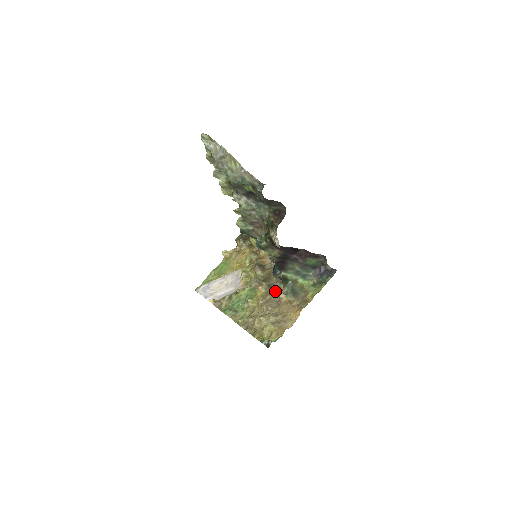
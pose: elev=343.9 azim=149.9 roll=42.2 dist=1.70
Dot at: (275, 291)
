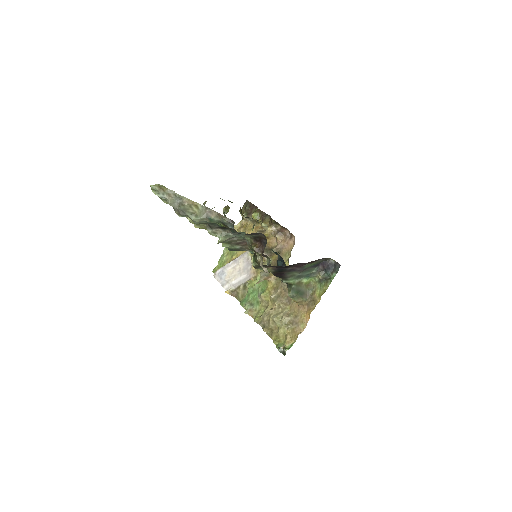
Dot at: (284, 286)
